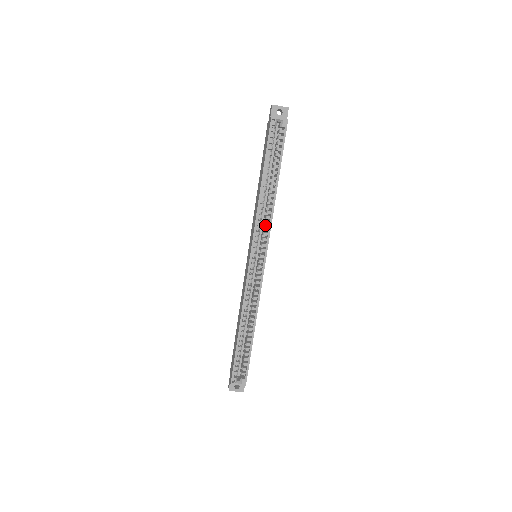
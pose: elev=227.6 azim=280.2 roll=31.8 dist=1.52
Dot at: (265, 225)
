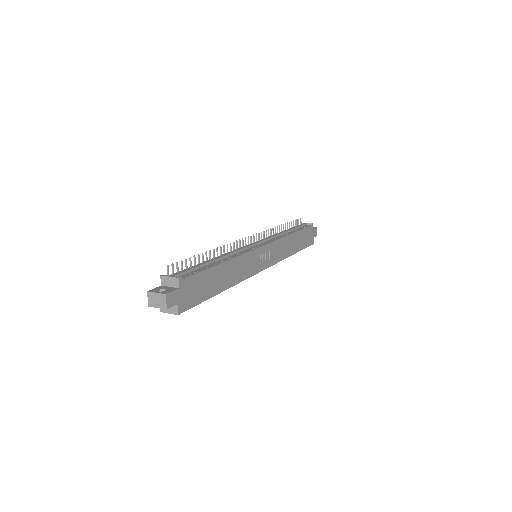
Dot at: occluded
